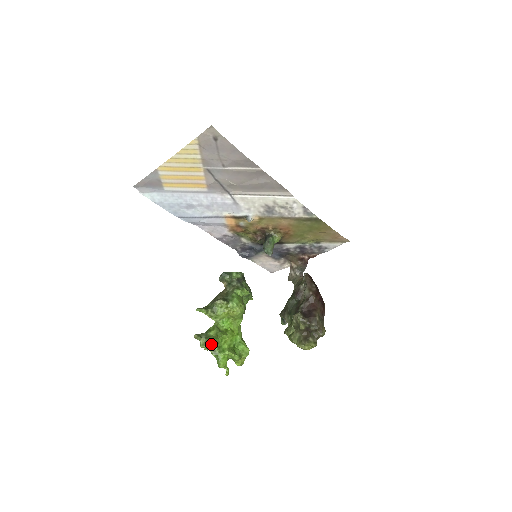
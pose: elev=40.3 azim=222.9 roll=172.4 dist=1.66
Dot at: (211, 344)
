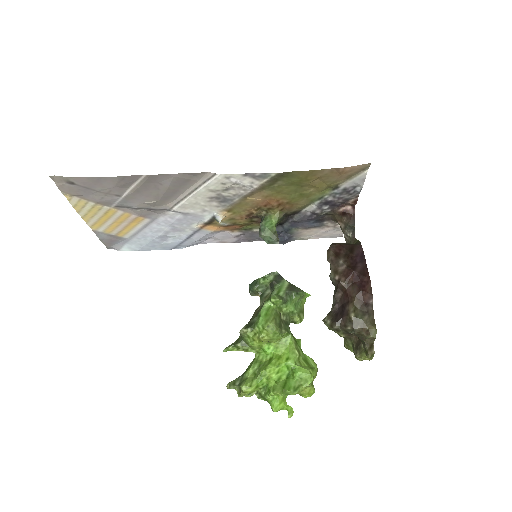
Dot at: (244, 392)
